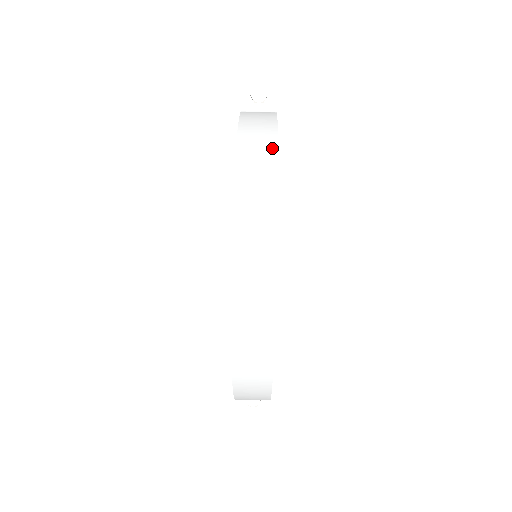
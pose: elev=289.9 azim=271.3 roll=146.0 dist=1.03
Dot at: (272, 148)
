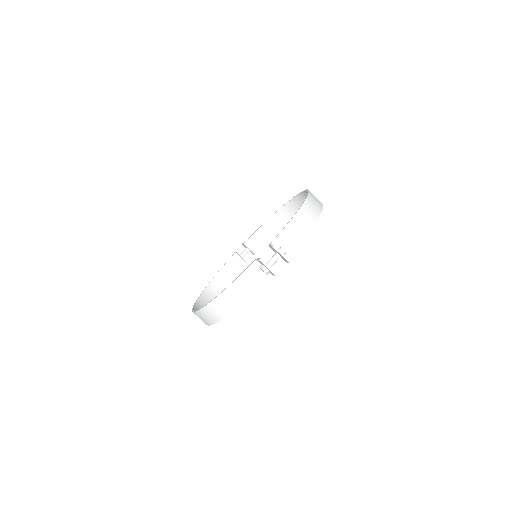
Dot at: (231, 309)
